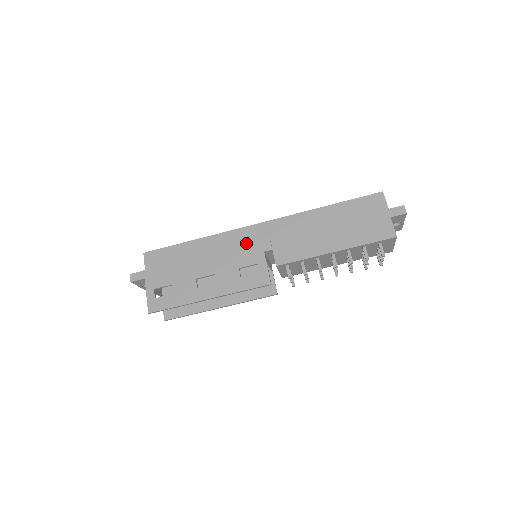
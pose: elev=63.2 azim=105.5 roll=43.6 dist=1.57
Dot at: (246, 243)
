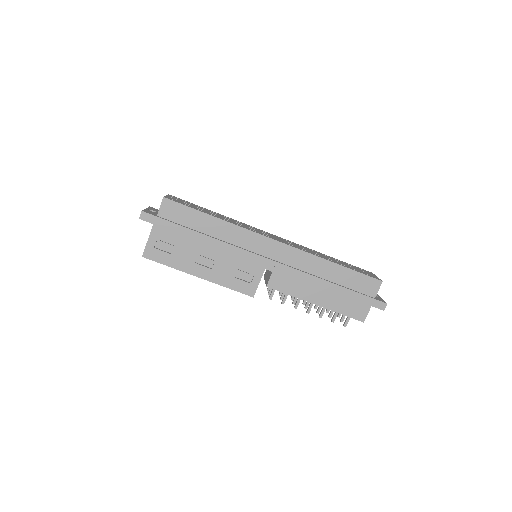
Dot at: (256, 250)
